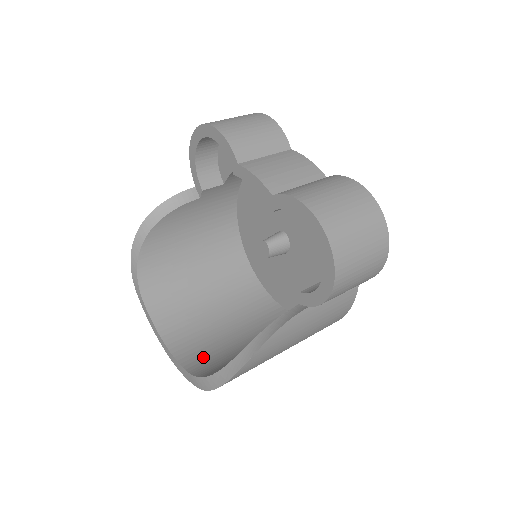
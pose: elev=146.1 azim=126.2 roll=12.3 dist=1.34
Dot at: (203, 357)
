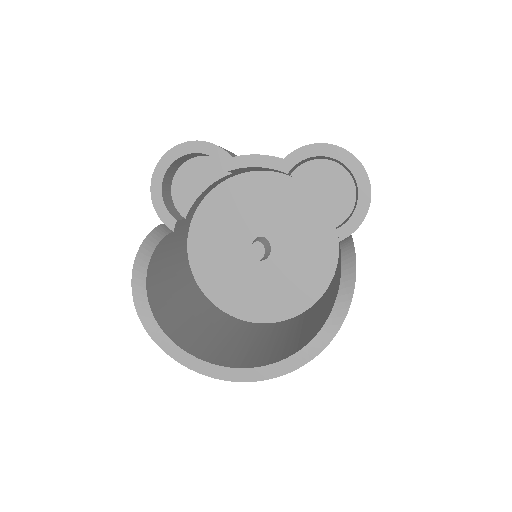
Dot at: (278, 353)
